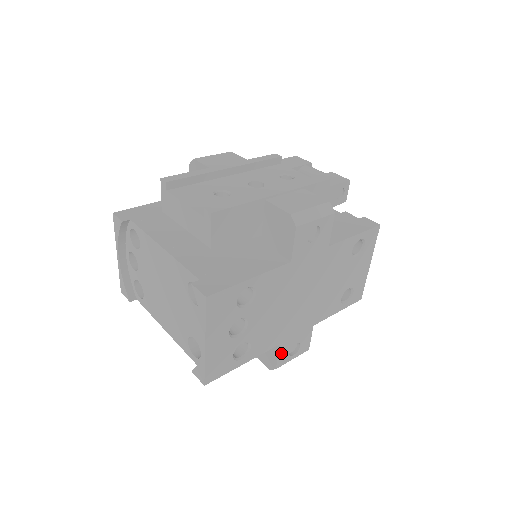
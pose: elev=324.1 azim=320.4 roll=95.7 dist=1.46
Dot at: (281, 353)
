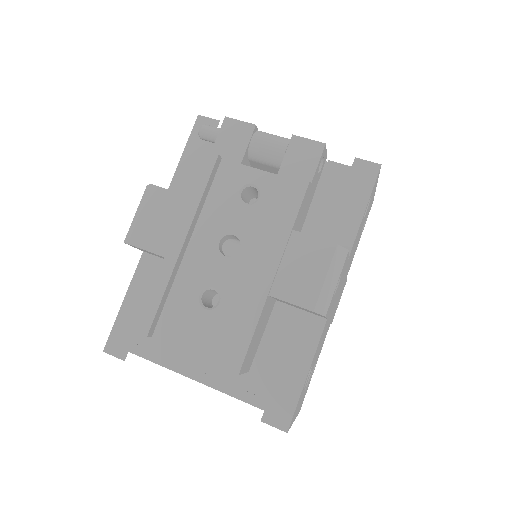
Dot at: (332, 319)
